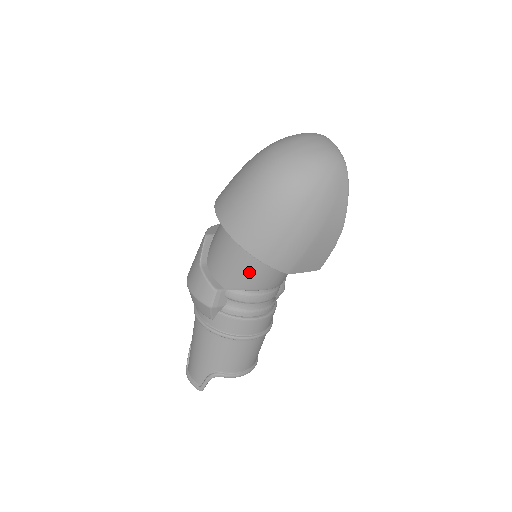
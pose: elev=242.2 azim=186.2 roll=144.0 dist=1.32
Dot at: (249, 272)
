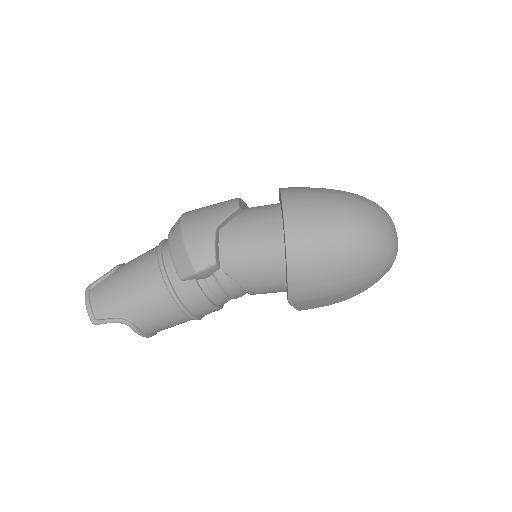
Dot at: (259, 275)
